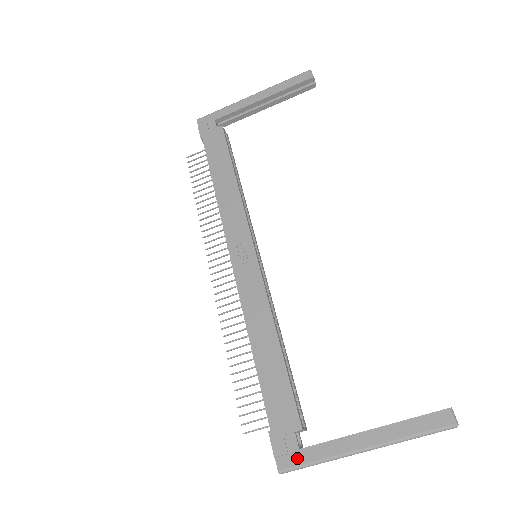
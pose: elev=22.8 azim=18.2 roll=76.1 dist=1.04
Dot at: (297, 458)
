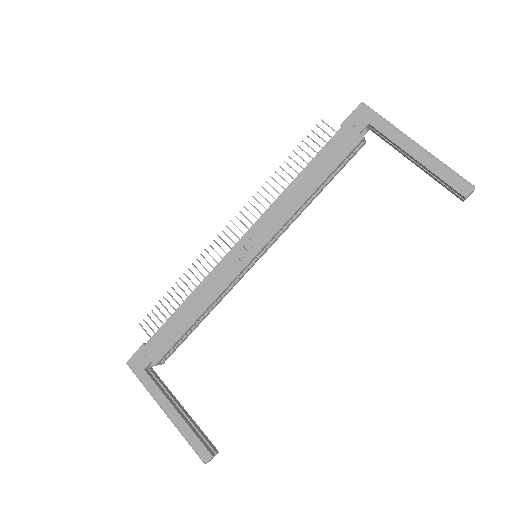
Dot at: (139, 371)
